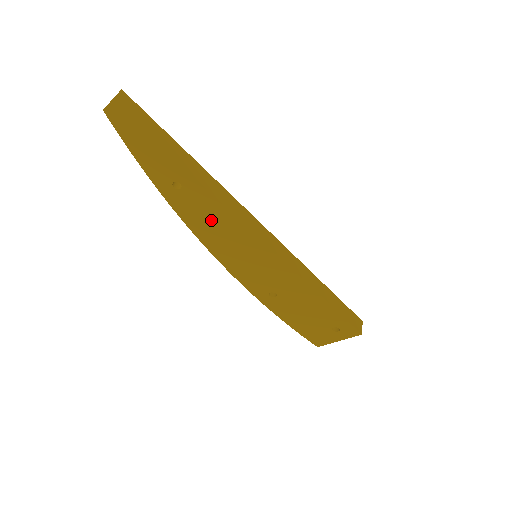
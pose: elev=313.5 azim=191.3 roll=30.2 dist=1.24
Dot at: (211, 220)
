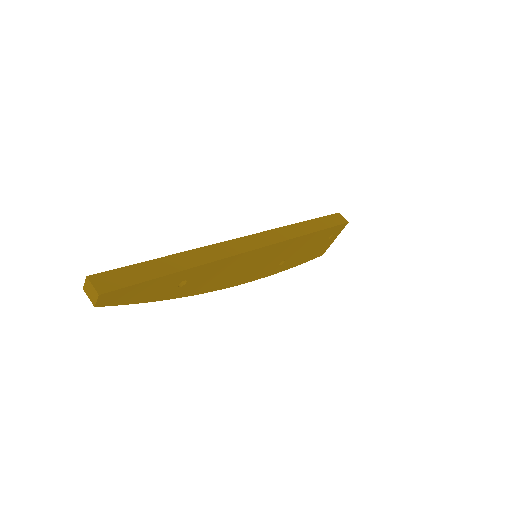
Dot at: (219, 274)
